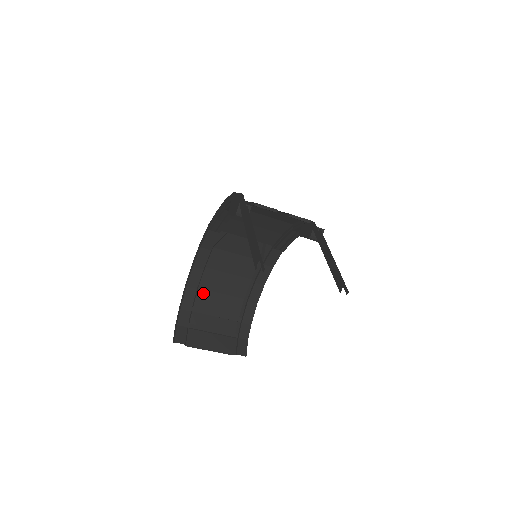
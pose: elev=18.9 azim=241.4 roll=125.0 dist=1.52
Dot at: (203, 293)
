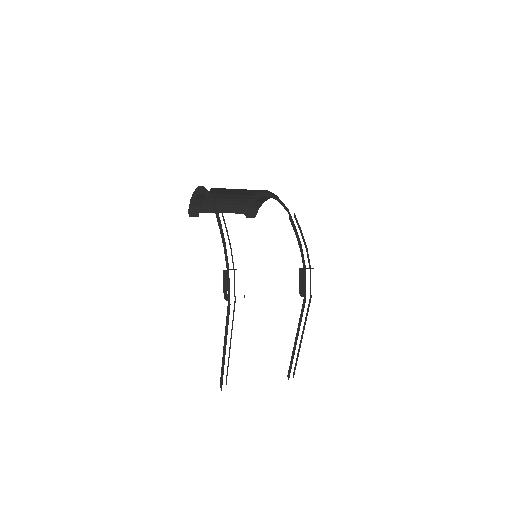
Dot at: (217, 189)
